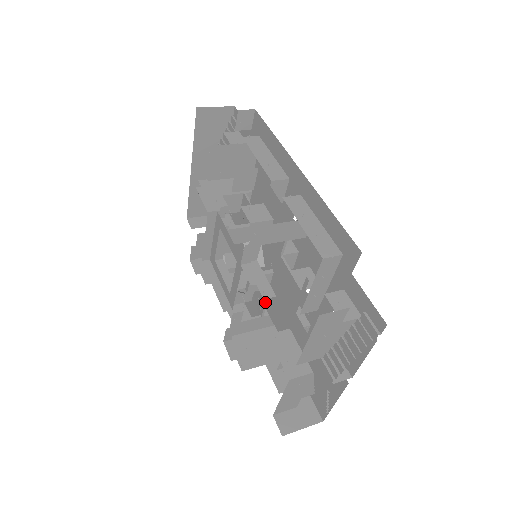
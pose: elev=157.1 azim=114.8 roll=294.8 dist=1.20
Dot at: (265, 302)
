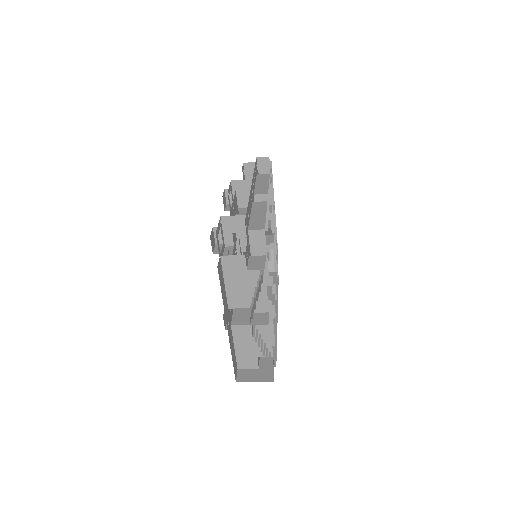
Dot at: occluded
